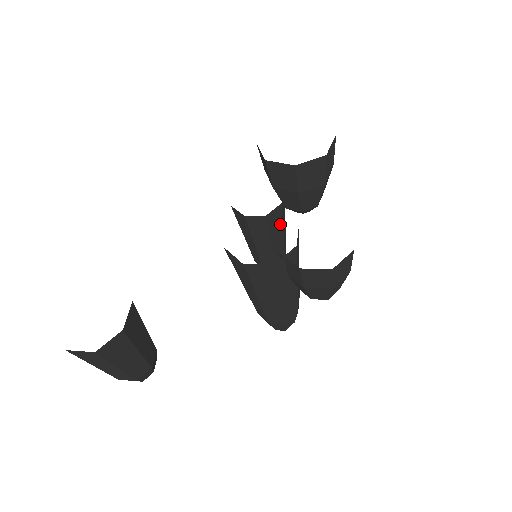
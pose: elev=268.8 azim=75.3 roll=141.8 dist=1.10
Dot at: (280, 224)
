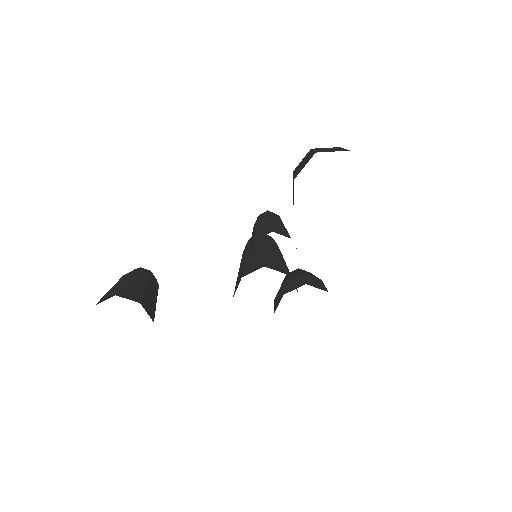
Dot at: occluded
